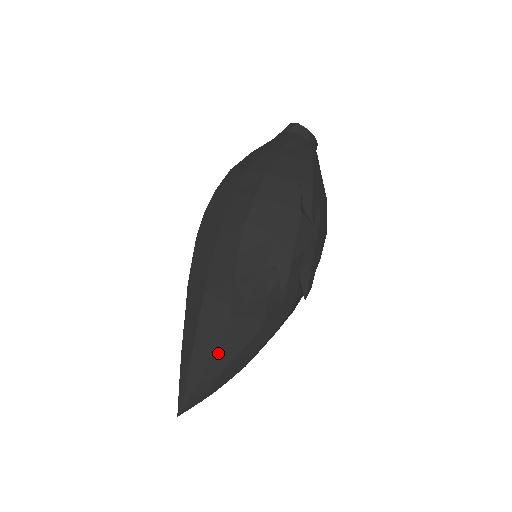
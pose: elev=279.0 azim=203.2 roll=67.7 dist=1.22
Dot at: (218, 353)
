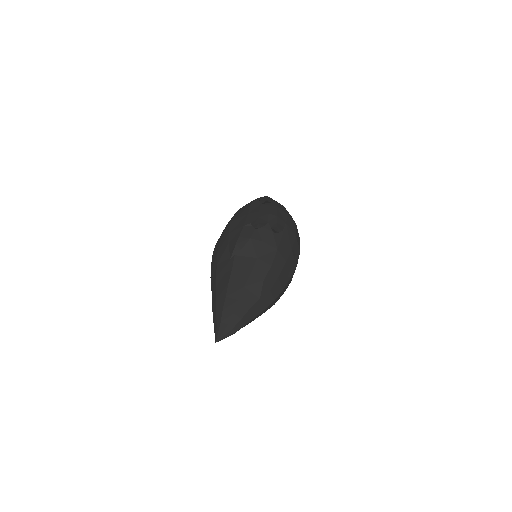
Dot at: (231, 285)
